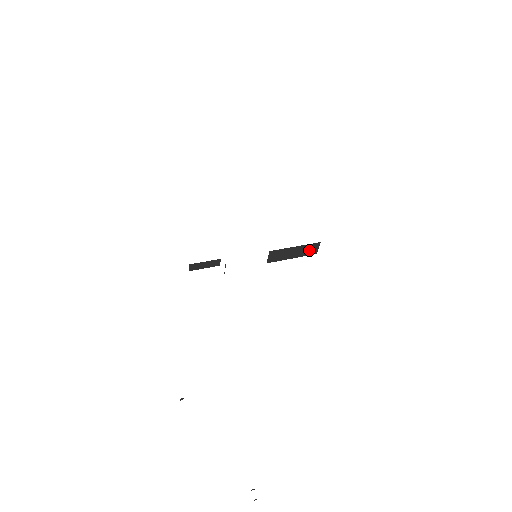
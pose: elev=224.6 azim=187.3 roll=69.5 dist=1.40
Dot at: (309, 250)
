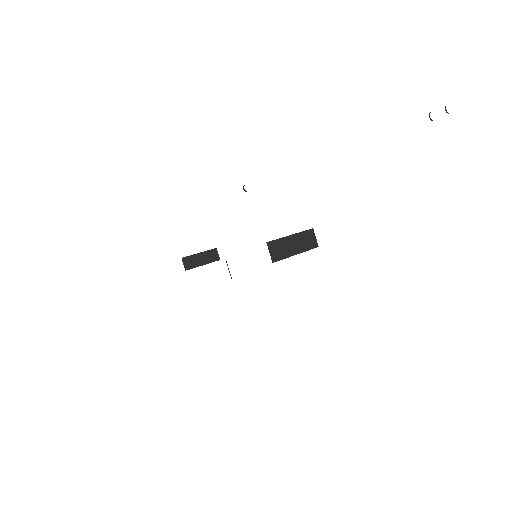
Dot at: (308, 241)
